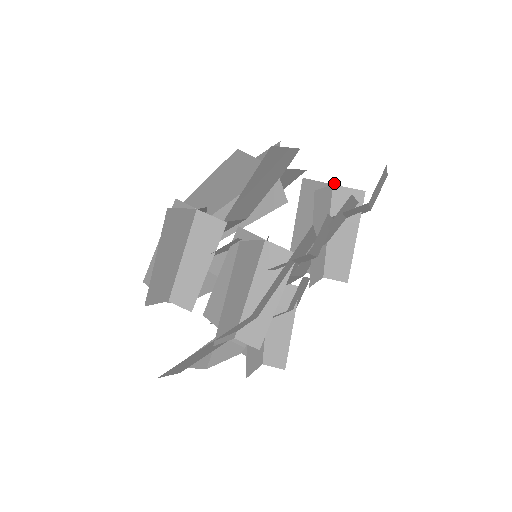
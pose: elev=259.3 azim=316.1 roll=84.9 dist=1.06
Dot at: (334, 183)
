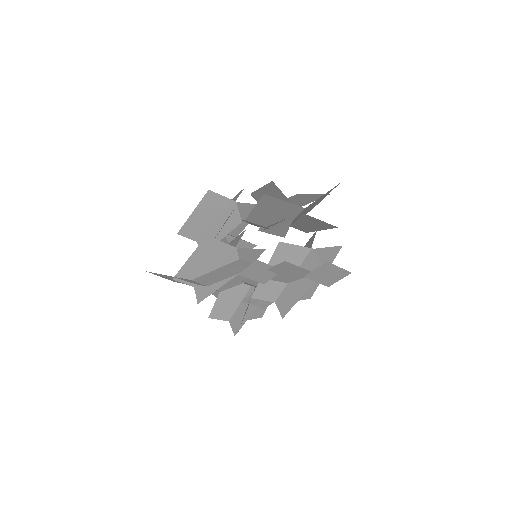
Dot at: (325, 249)
